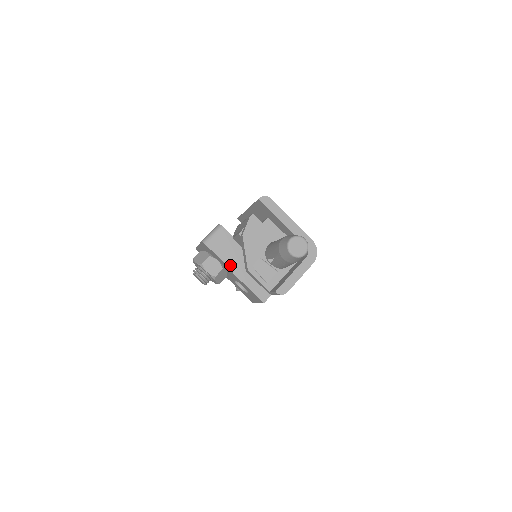
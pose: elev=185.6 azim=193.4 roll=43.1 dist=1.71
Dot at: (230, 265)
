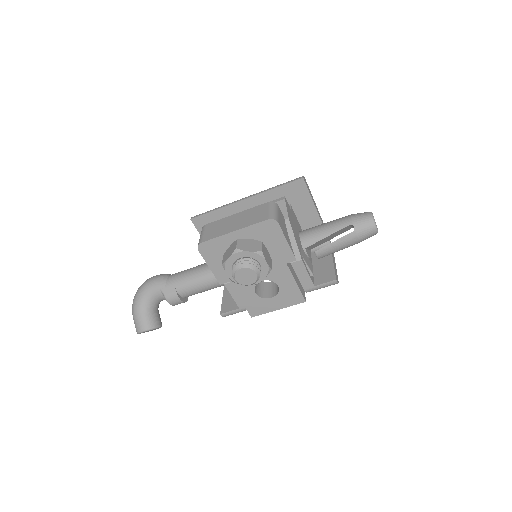
Dot at: occluded
